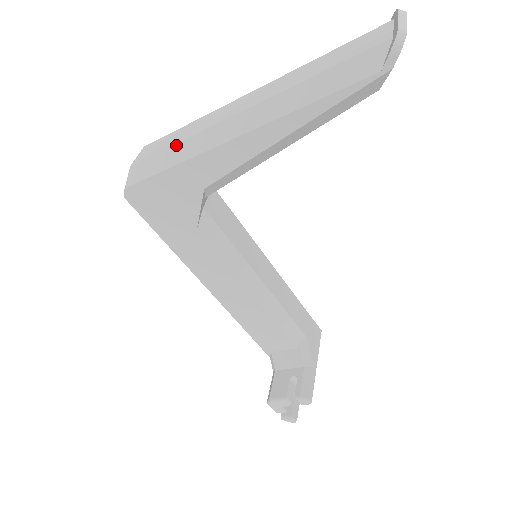
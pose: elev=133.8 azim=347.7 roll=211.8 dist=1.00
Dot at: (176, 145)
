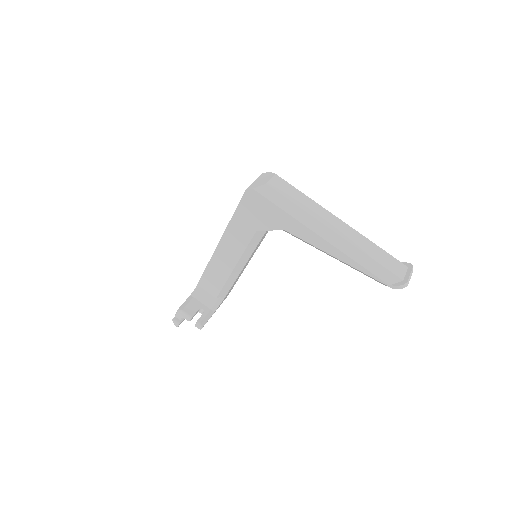
Dot at: (297, 206)
